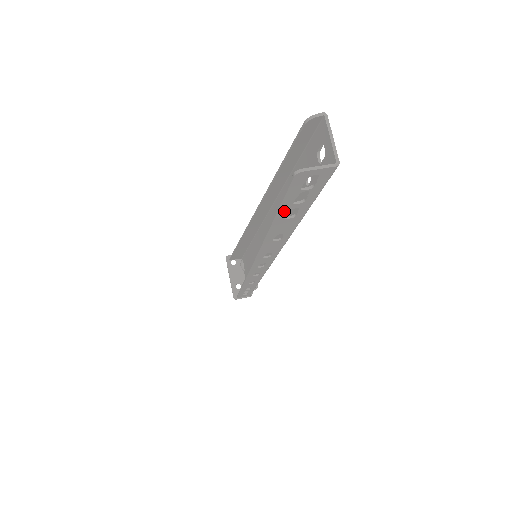
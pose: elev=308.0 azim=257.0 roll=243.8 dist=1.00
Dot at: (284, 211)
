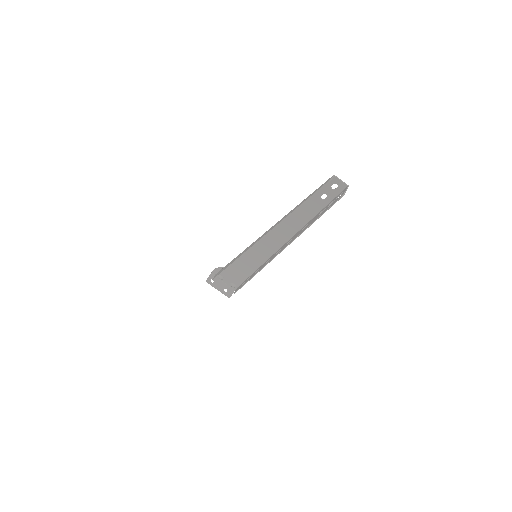
Dot at: occluded
